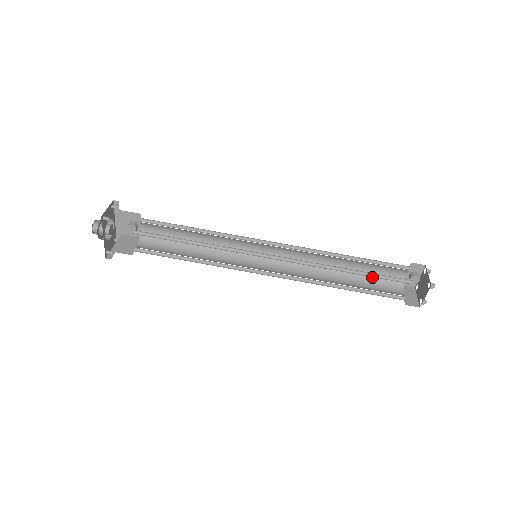
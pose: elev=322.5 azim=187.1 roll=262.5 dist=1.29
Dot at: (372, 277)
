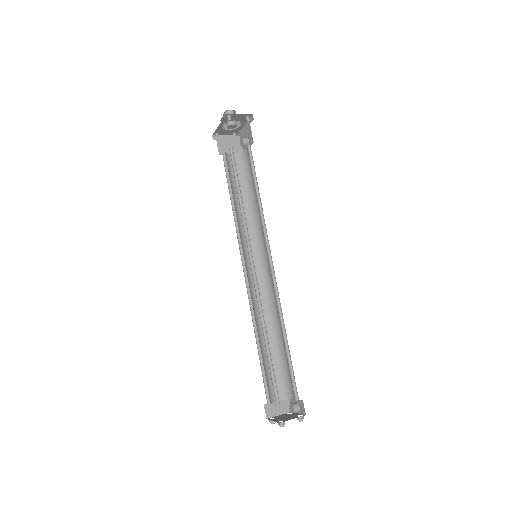
Dot at: (282, 367)
